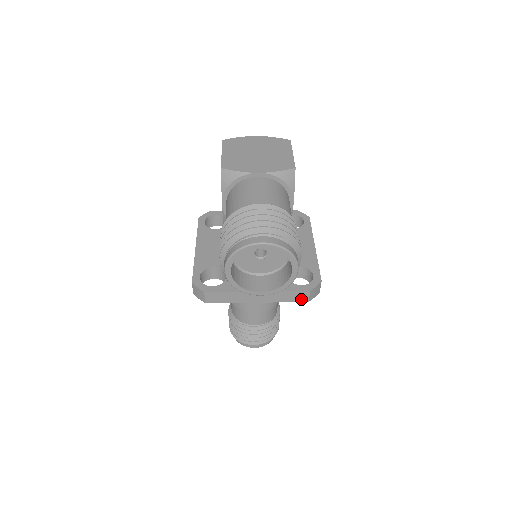
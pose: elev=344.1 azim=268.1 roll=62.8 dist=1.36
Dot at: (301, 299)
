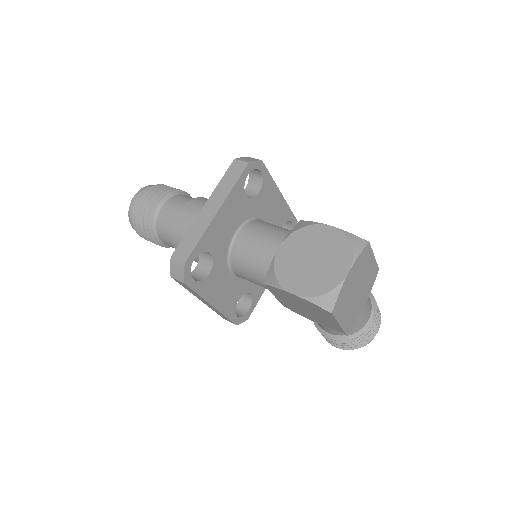
Dot at: occluded
